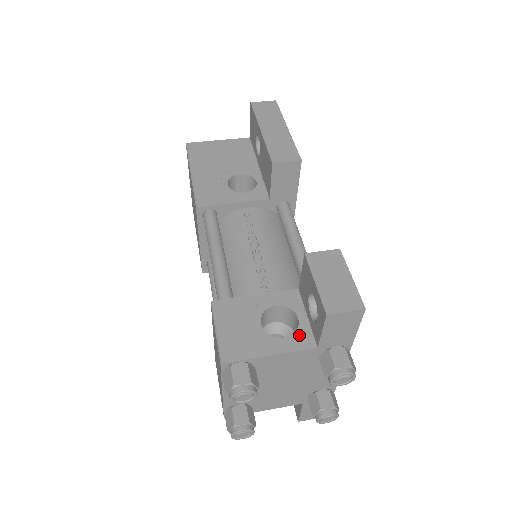
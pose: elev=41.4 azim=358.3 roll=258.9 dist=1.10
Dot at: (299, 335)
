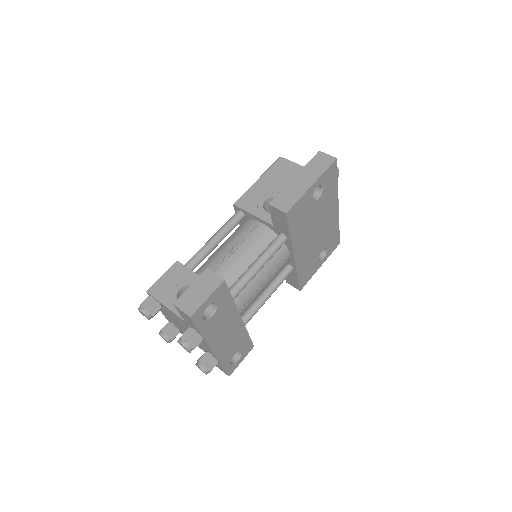
Dot at: occluded
